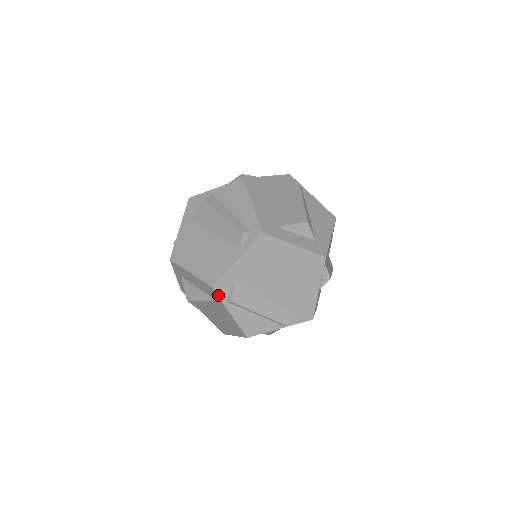
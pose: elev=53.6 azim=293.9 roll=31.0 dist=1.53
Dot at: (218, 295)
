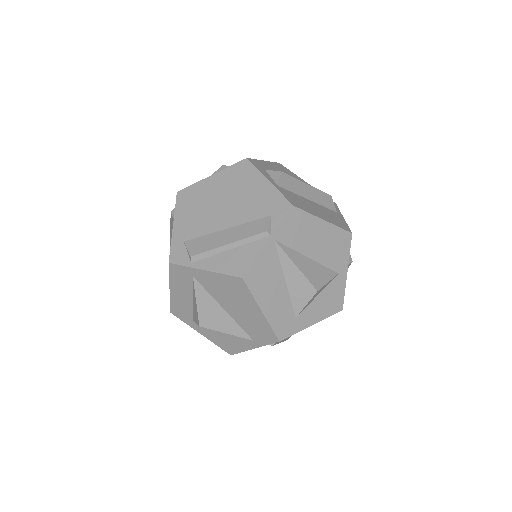
Dot at: (179, 265)
